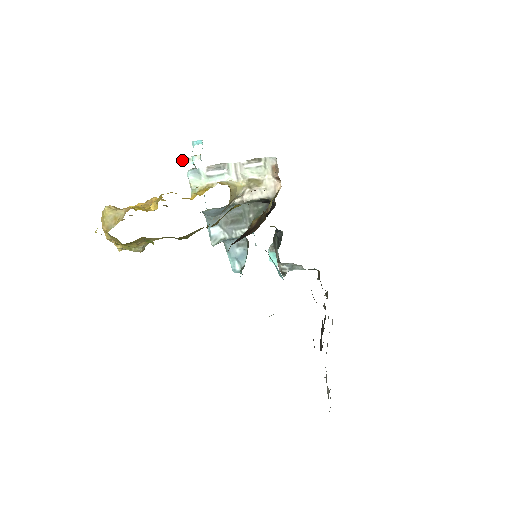
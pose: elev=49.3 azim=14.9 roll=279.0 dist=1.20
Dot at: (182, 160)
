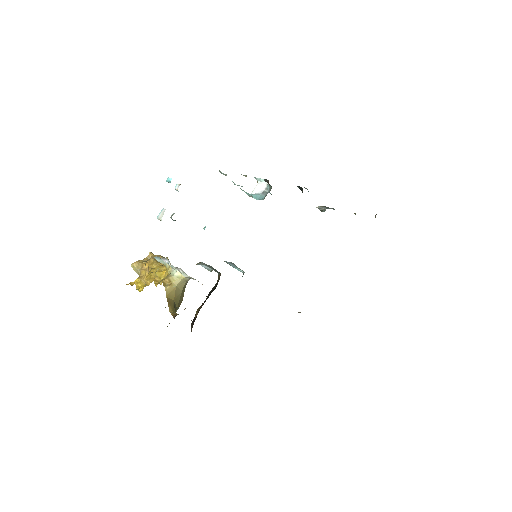
Dot at: (158, 219)
